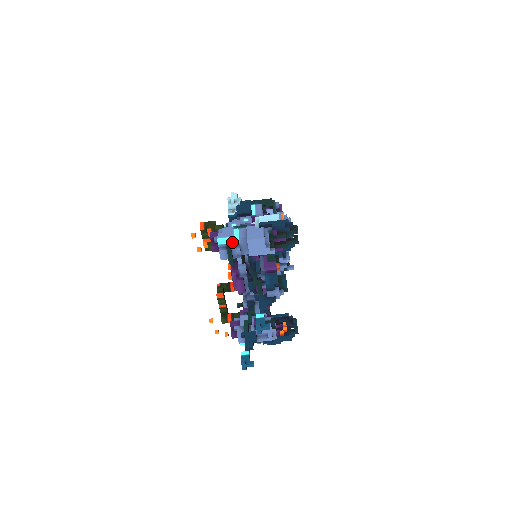
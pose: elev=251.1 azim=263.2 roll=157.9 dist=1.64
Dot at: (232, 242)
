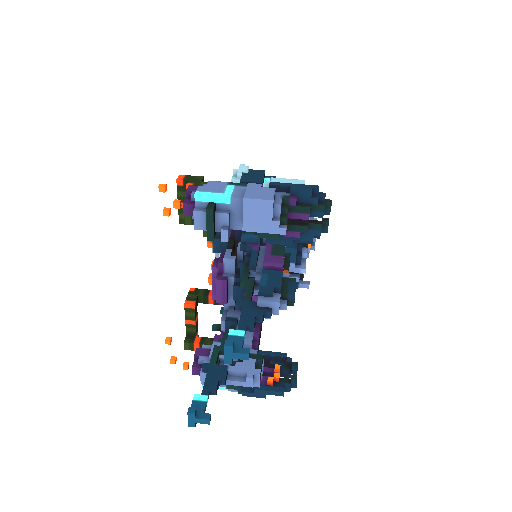
Dot at: (218, 201)
